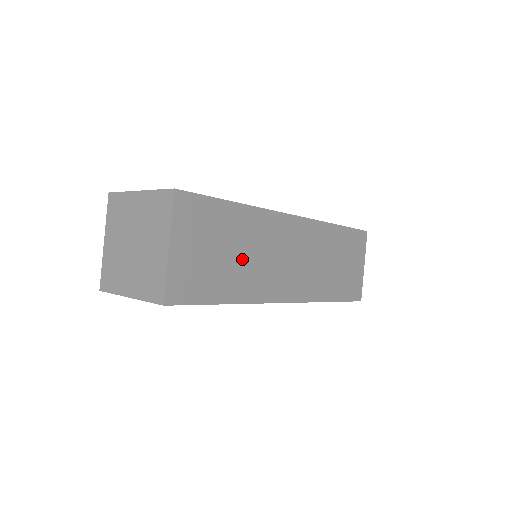
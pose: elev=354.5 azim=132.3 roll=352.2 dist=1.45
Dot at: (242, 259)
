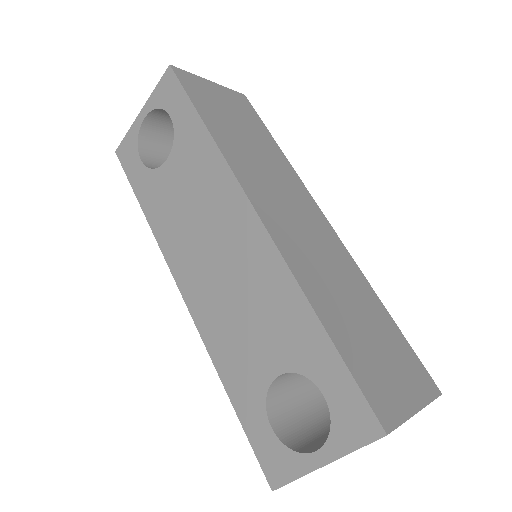
Dot at: (249, 147)
